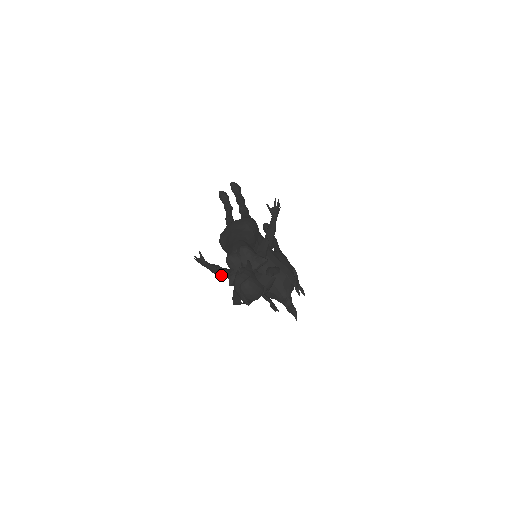
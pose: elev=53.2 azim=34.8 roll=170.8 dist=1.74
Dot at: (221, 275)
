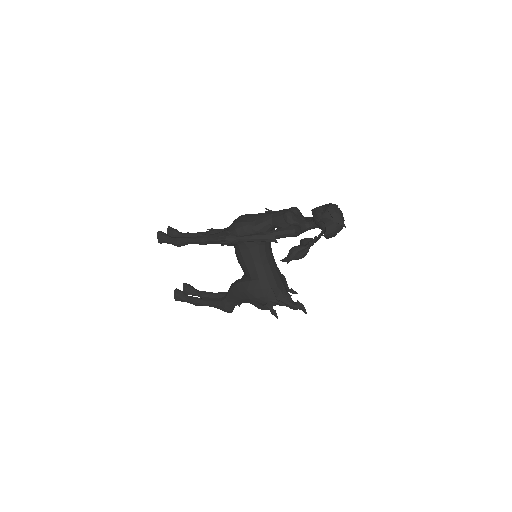
Dot at: (267, 241)
